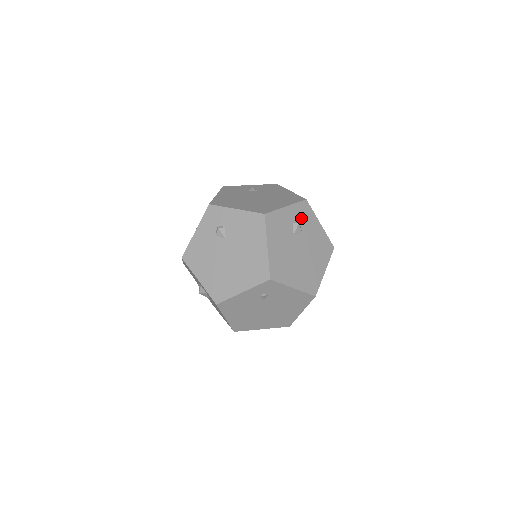
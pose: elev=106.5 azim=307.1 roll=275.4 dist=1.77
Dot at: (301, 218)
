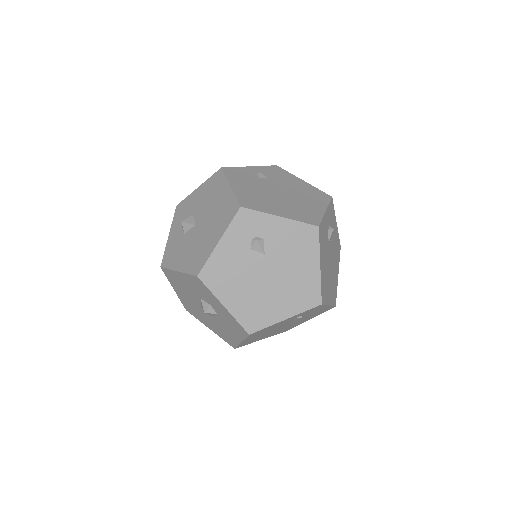
Dot at: (331, 221)
